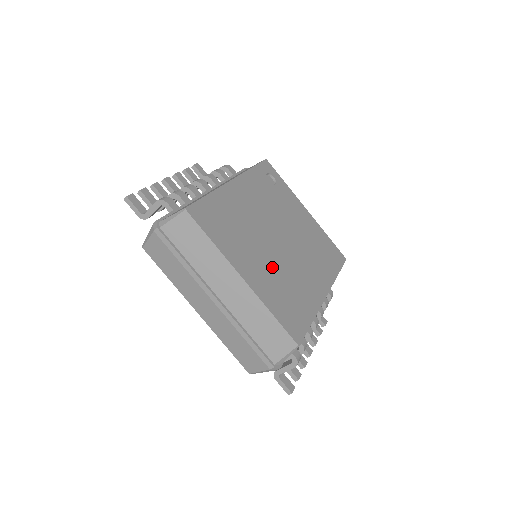
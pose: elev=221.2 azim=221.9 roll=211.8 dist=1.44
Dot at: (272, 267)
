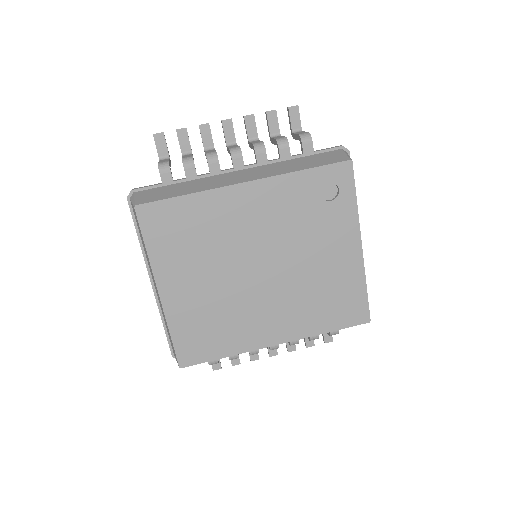
Dot at: (214, 294)
